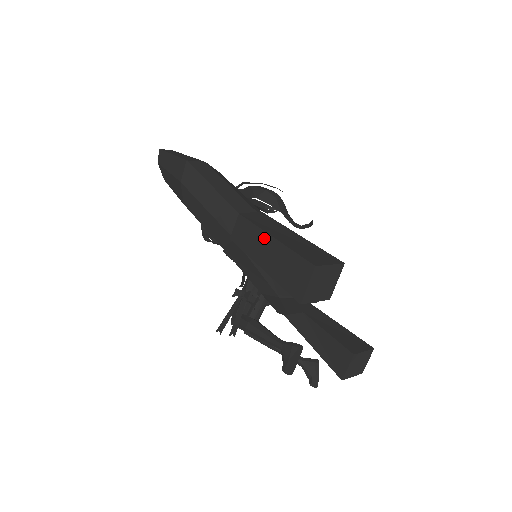
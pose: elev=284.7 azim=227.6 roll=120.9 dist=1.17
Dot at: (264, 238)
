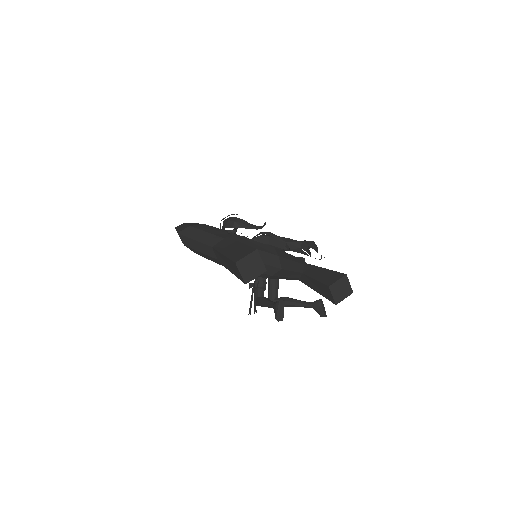
Dot at: (222, 256)
